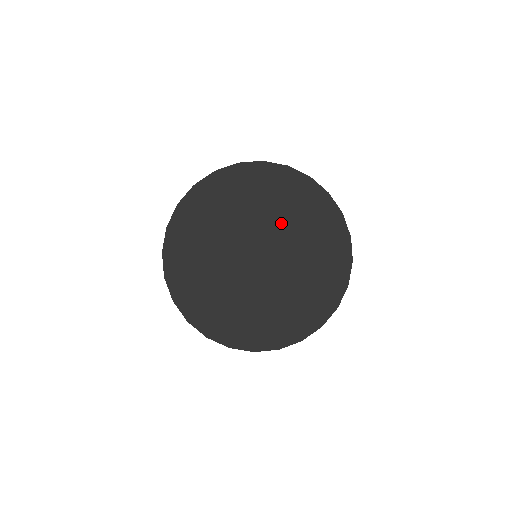
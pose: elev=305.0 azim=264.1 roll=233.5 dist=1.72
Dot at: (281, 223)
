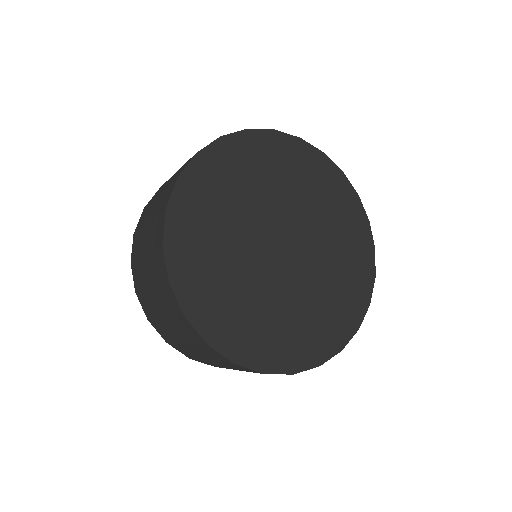
Dot at: (302, 205)
